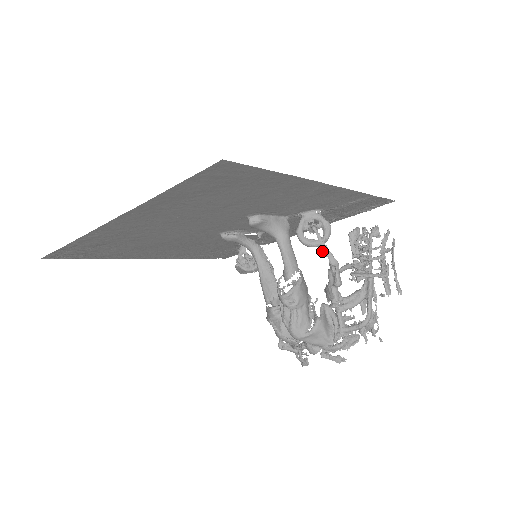
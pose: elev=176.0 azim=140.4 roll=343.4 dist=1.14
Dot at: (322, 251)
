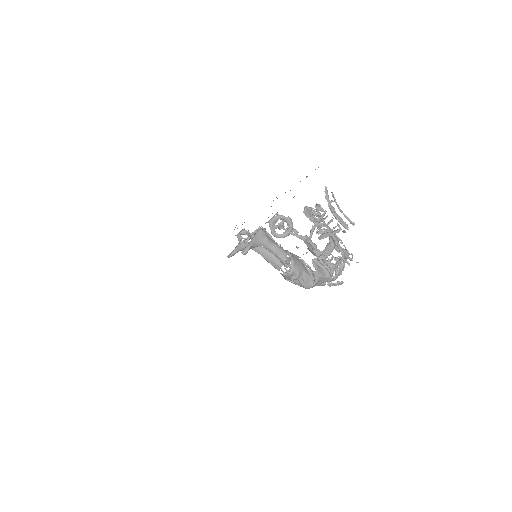
Dot at: occluded
